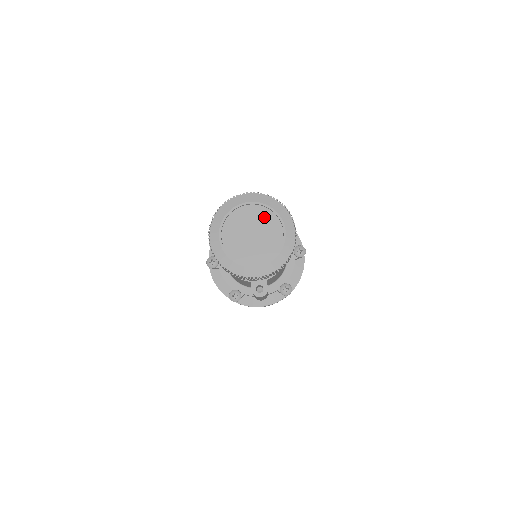
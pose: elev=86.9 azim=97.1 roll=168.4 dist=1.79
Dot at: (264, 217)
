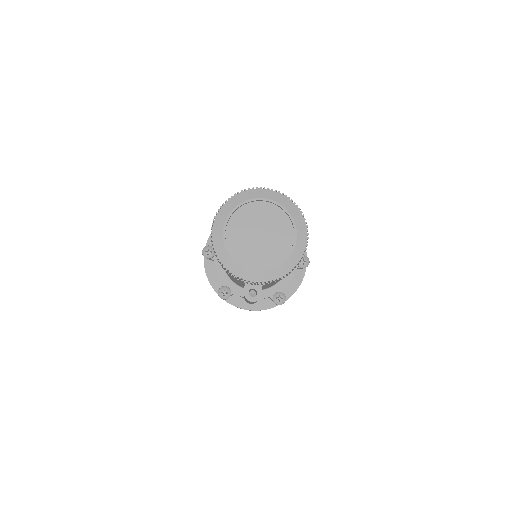
Dot at: (277, 218)
